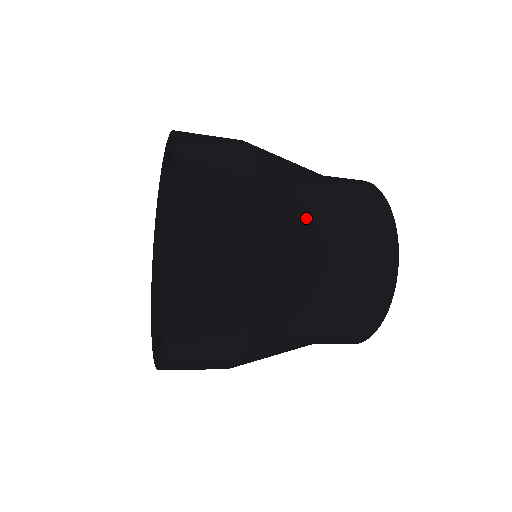
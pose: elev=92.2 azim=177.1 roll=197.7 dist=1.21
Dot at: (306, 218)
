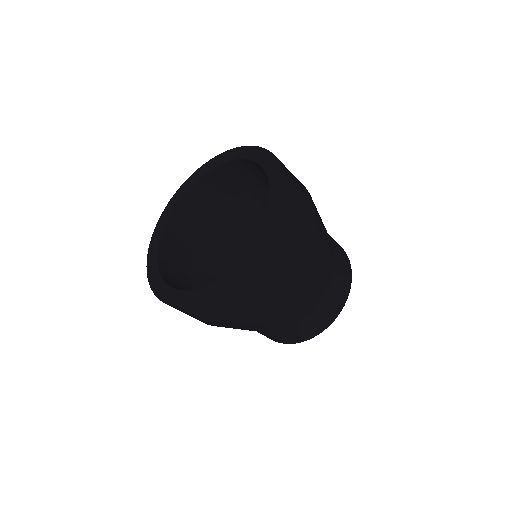
Dot at: occluded
